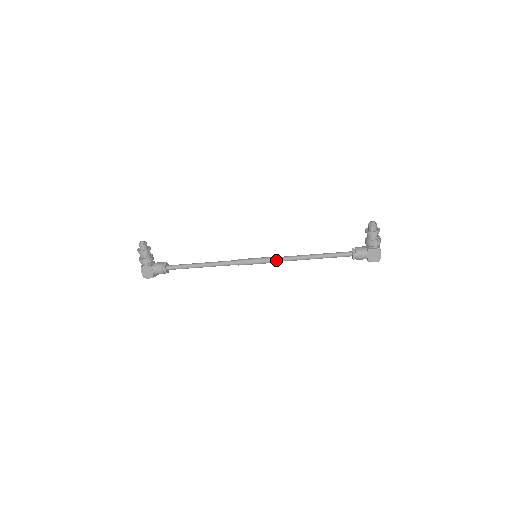
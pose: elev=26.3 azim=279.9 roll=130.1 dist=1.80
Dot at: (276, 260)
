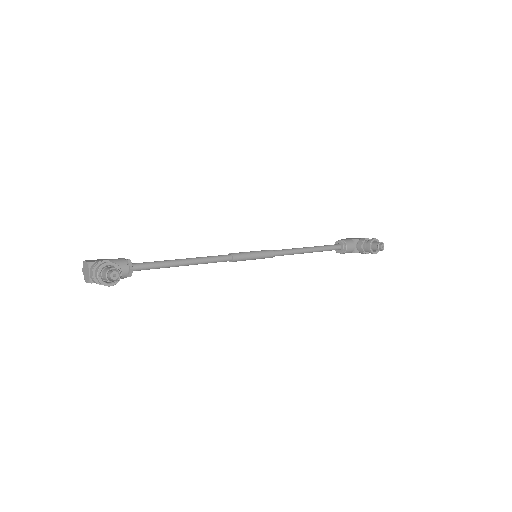
Dot at: occluded
